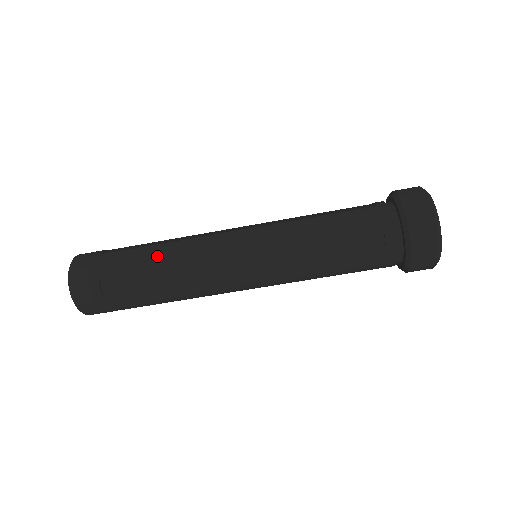
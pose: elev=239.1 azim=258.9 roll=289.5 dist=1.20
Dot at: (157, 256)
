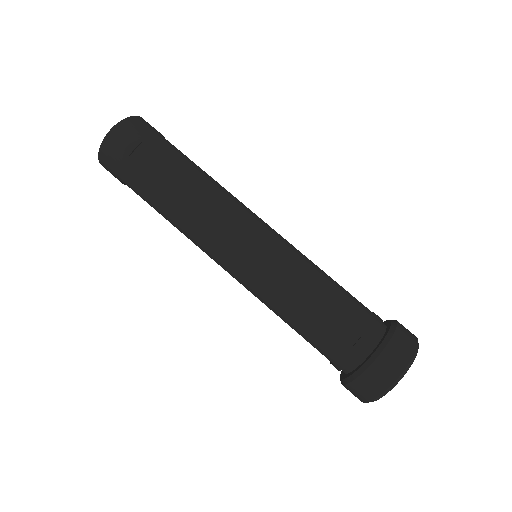
Dot at: (196, 175)
